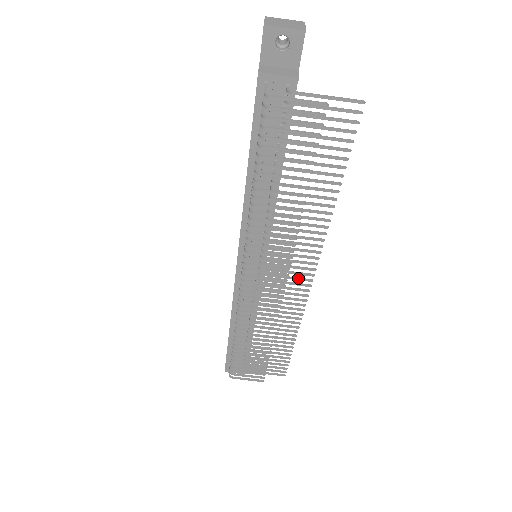
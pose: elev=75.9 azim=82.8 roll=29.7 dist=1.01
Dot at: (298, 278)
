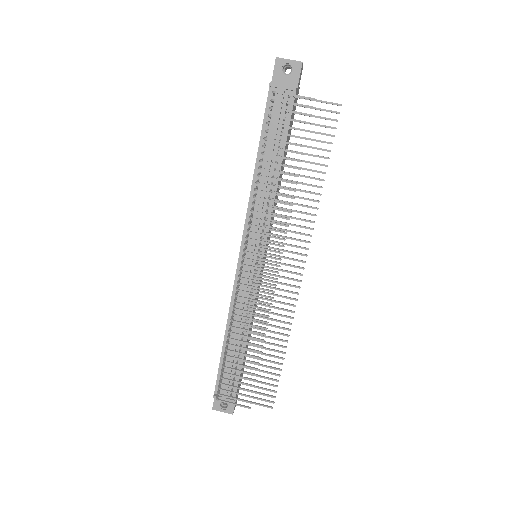
Dot at: (290, 271)
